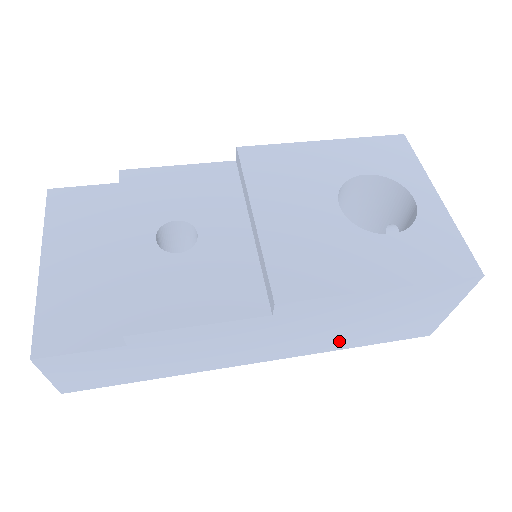
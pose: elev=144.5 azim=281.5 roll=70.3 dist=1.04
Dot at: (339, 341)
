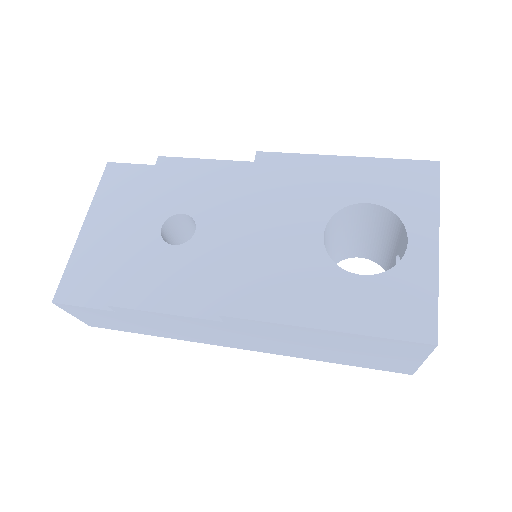
Dot at: (308, 354)
